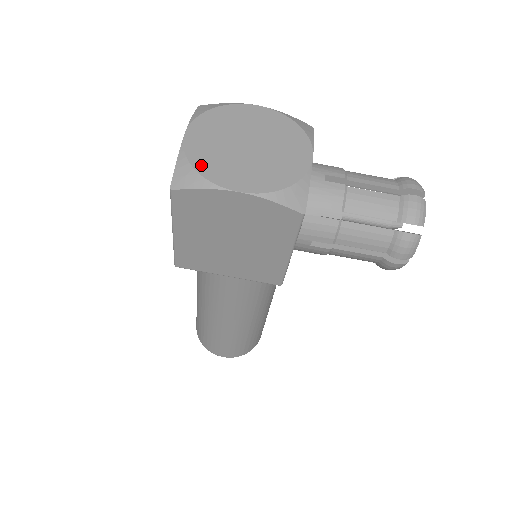
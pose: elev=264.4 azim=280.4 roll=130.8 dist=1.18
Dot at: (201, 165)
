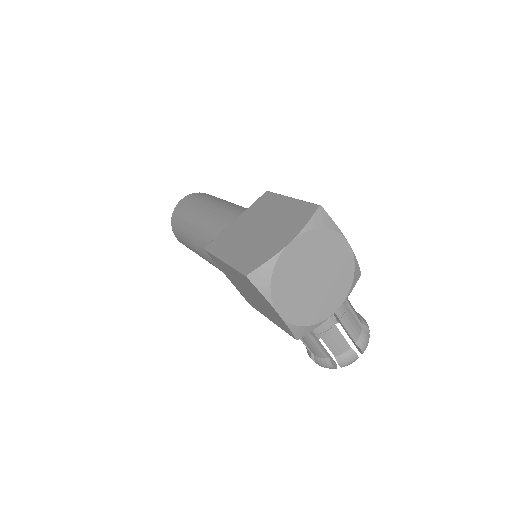
Dot at: (277, 279)
